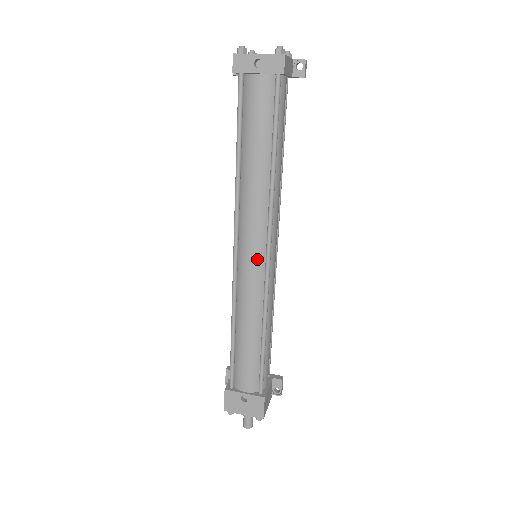
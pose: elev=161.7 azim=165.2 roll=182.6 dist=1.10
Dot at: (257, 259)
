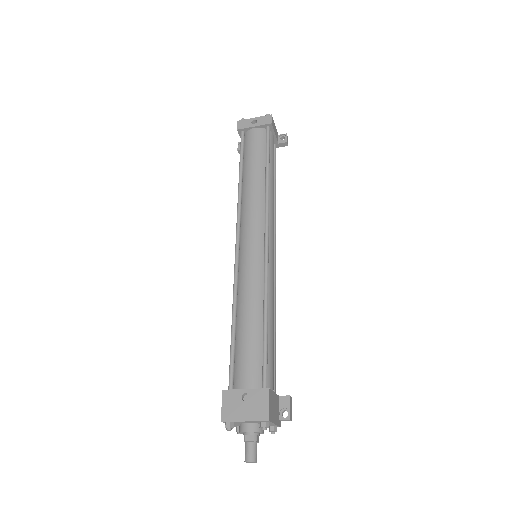
Dot at: (257, 244)
